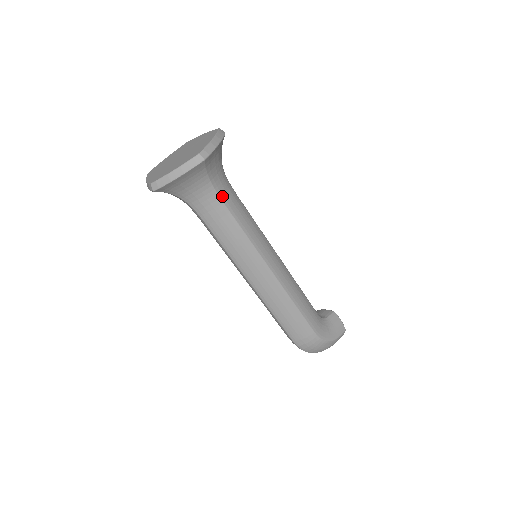
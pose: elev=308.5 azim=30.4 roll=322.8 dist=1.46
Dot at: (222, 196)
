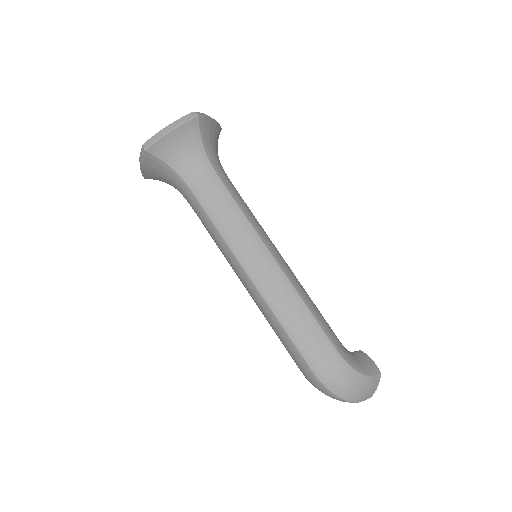
Dot at: (216, 170)
